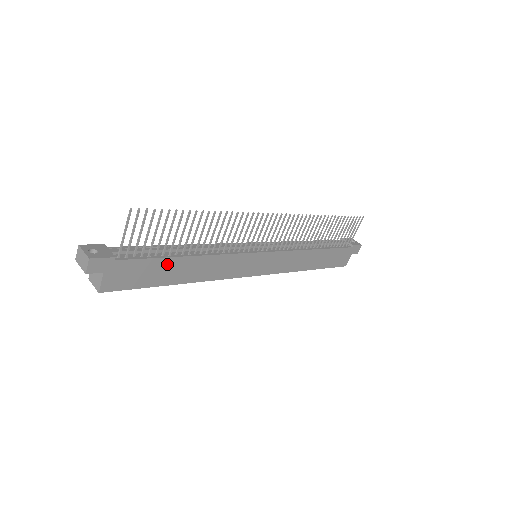
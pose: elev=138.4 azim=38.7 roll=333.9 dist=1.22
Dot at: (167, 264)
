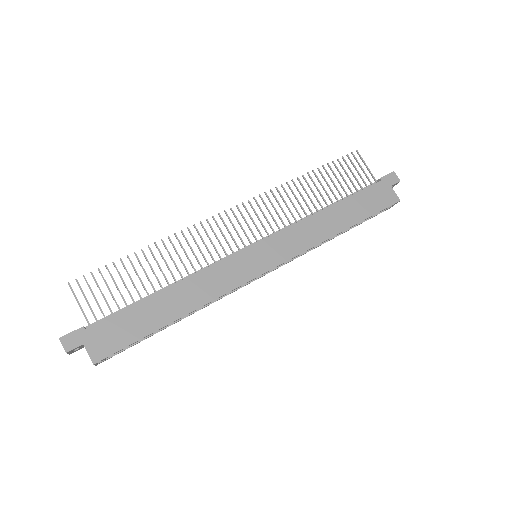
Dot at: (144, 308)
